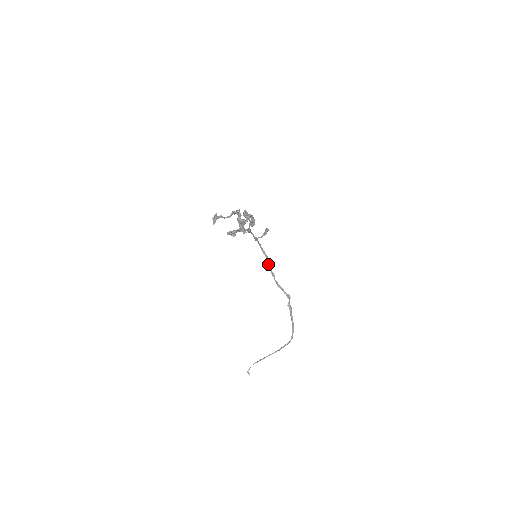
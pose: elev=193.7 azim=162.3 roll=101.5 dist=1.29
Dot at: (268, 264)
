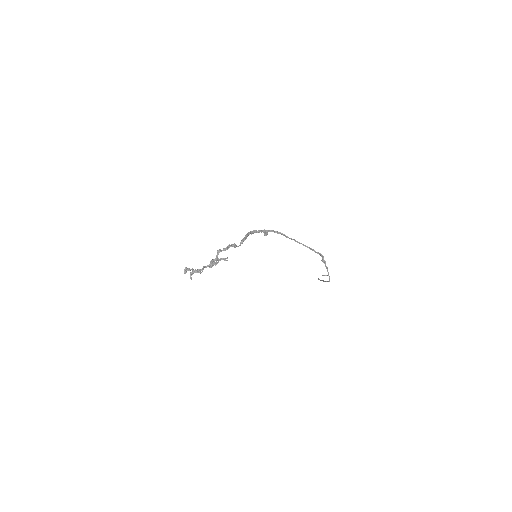
Dot at: (291, 239)
